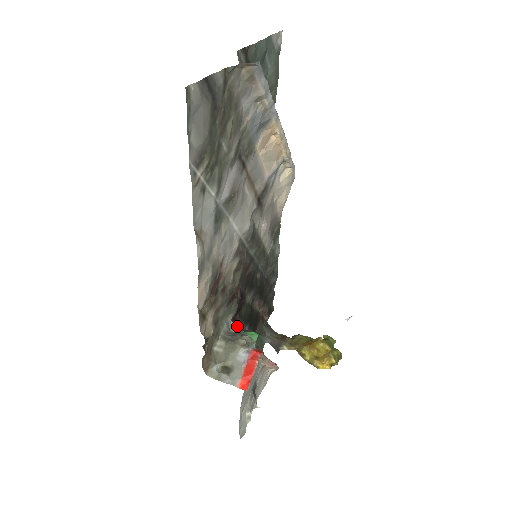
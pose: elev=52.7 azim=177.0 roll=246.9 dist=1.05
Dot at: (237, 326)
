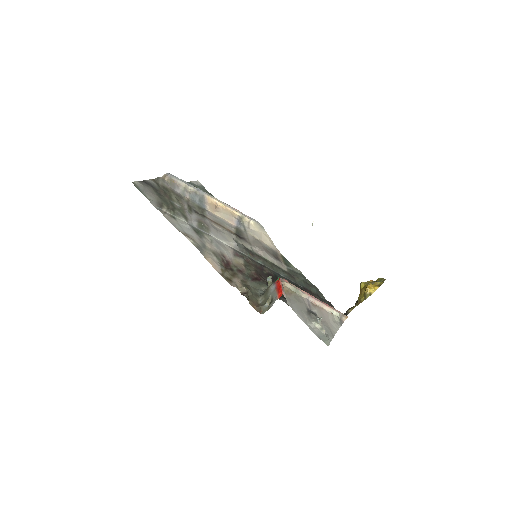
Dot at: (283, 301)
